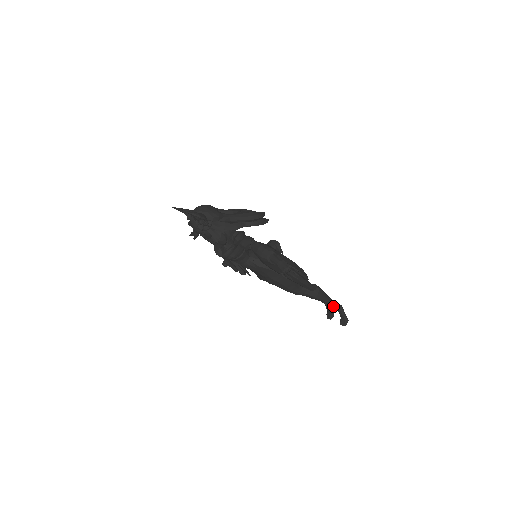
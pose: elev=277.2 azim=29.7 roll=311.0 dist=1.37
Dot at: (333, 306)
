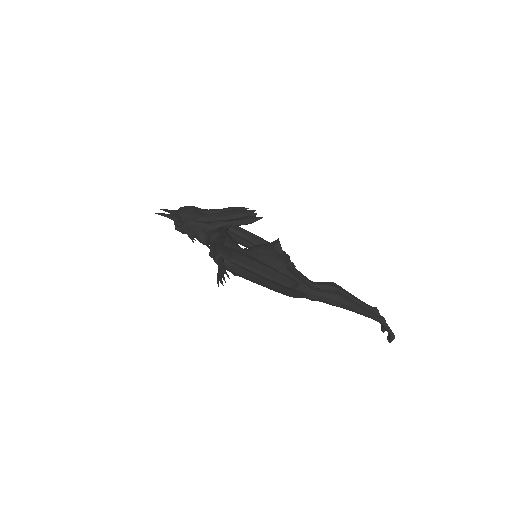
Dot at: (368, 317)
